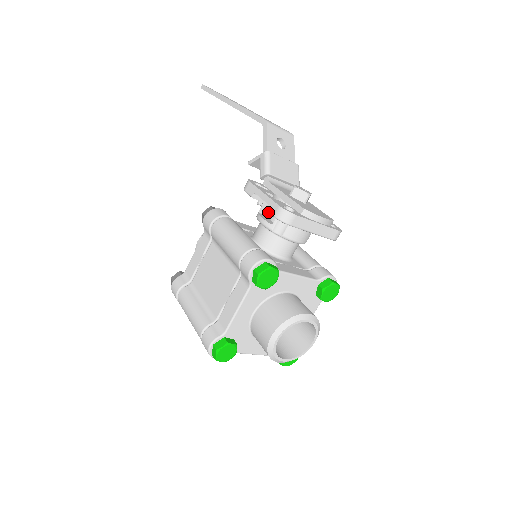
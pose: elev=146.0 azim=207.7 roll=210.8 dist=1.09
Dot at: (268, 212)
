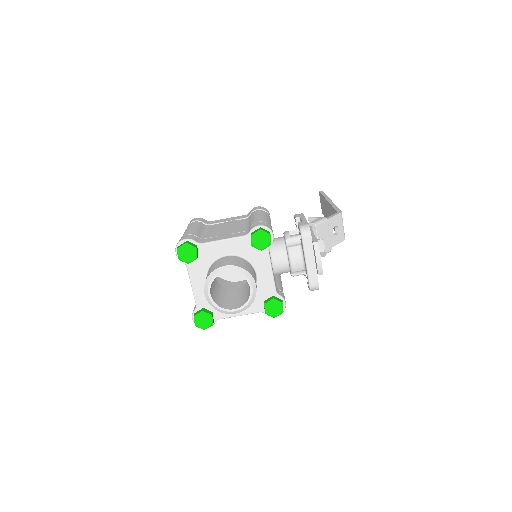
Dot at: occluded
